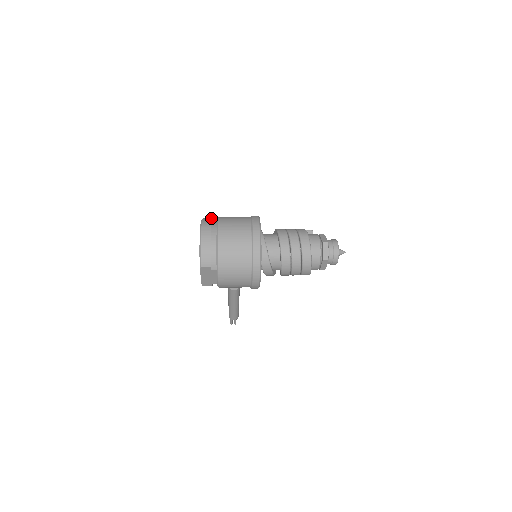
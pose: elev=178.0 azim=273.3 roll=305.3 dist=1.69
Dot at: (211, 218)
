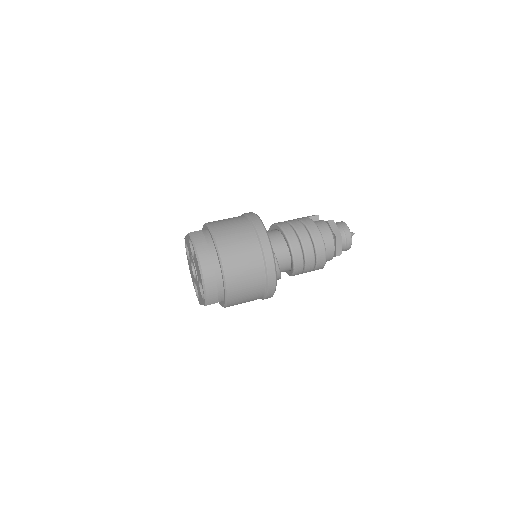
Dot at: (203, 234)
